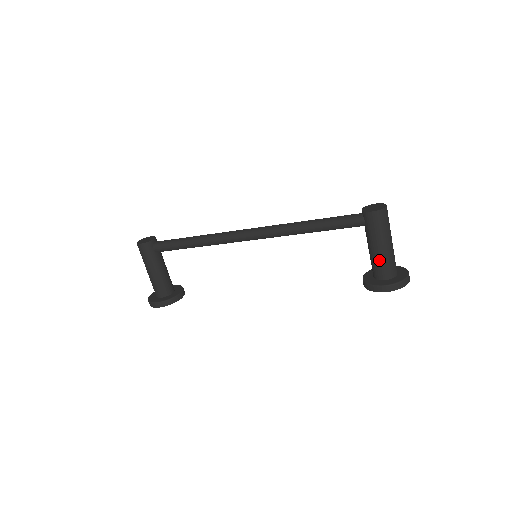
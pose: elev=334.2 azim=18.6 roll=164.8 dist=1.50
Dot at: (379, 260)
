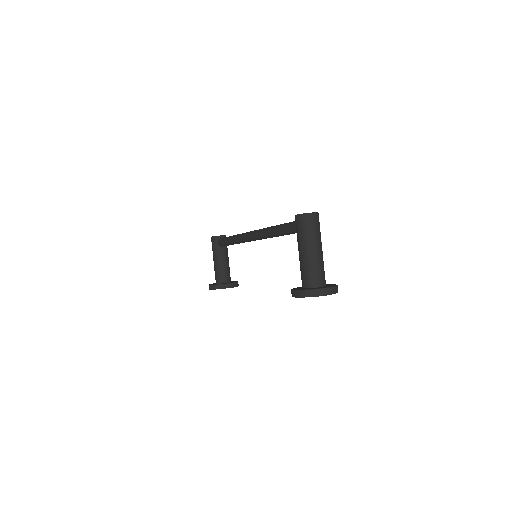
Dot at: (301, 266)
